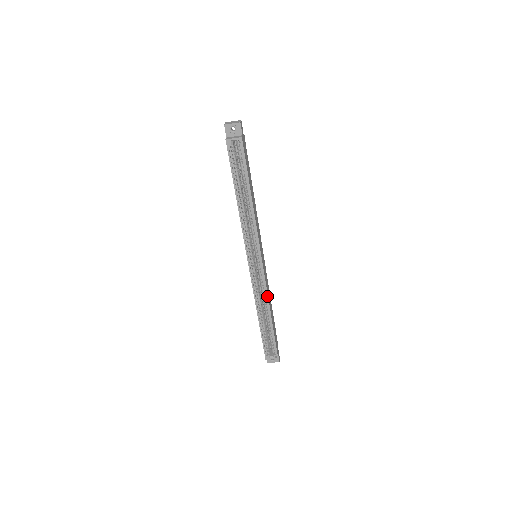
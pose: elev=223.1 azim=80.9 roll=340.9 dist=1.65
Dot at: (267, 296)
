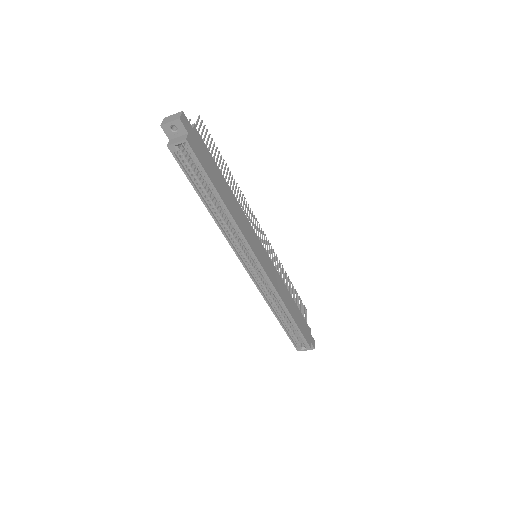
Dot at: (279, 297)
